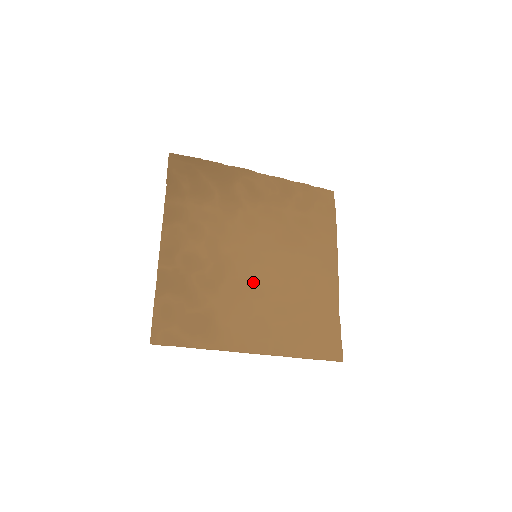
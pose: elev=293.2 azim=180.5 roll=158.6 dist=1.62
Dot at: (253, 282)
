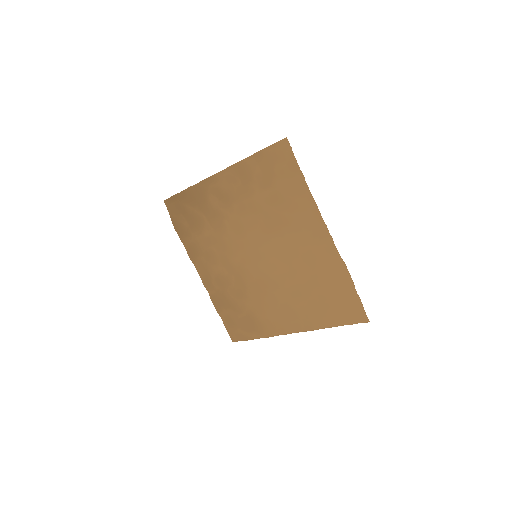
Dot at: (266, 278)
